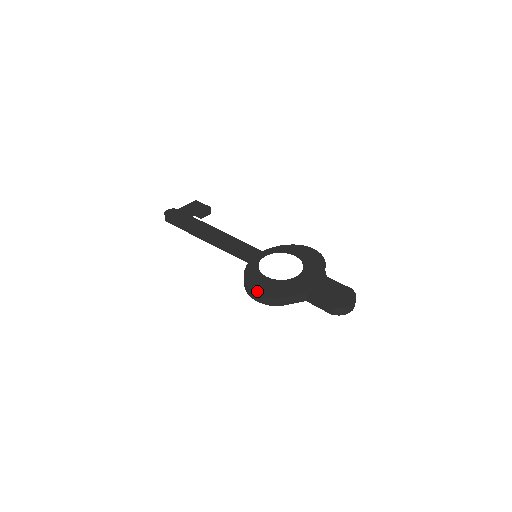
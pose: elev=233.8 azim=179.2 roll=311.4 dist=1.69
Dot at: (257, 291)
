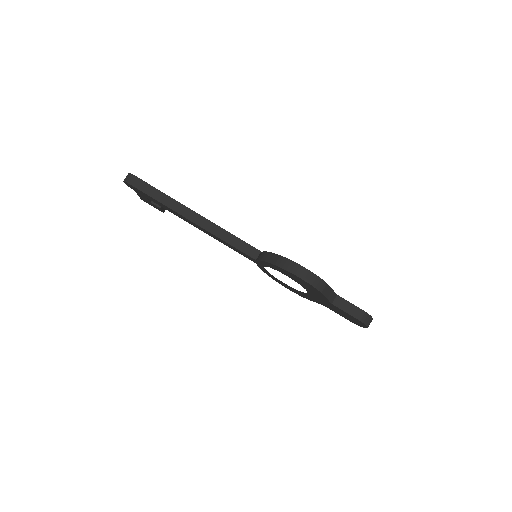
Dot at: (304, 267)
